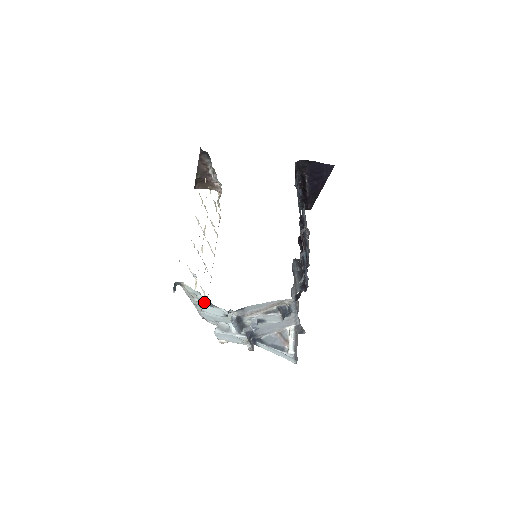
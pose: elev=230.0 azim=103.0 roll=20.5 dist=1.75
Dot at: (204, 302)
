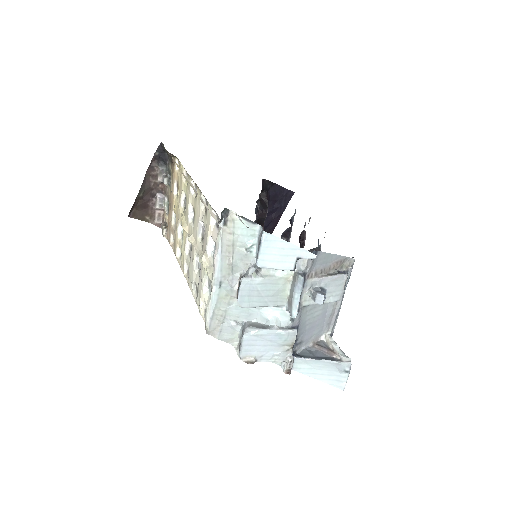
Dot at: (246, 263)
